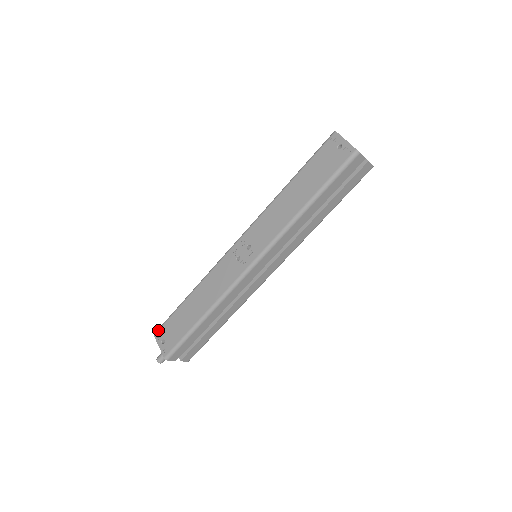
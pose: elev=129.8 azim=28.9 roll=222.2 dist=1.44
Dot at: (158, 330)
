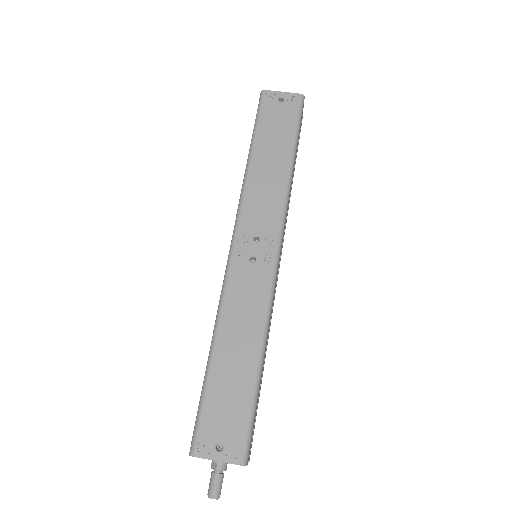
Dot at: (195, 442)
